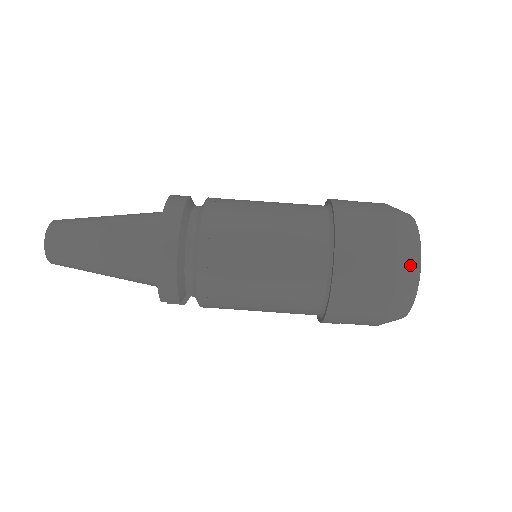
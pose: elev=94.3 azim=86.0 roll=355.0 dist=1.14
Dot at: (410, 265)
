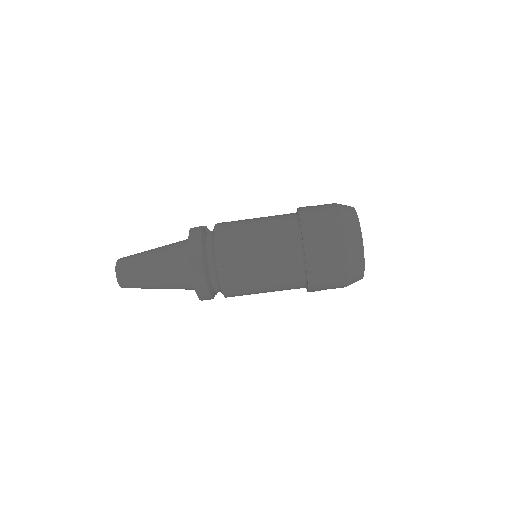
Dot at: (356, 254)
